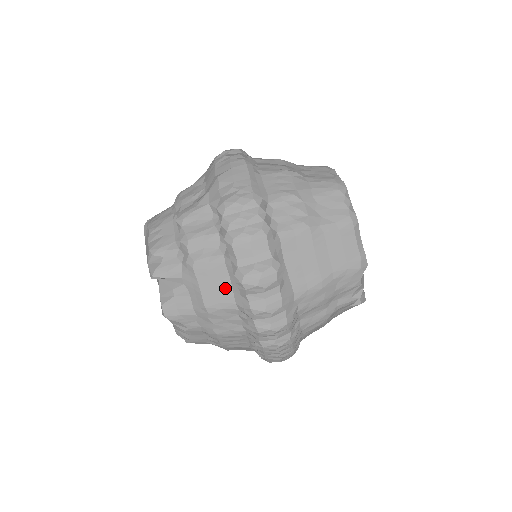
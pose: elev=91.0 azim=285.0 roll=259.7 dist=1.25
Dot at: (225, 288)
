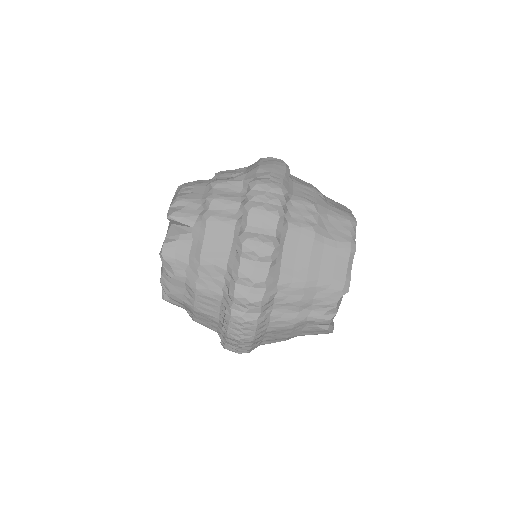
Dot at: (225, 248)
